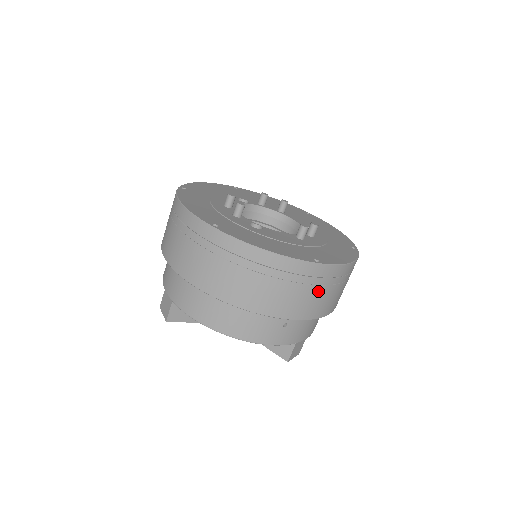
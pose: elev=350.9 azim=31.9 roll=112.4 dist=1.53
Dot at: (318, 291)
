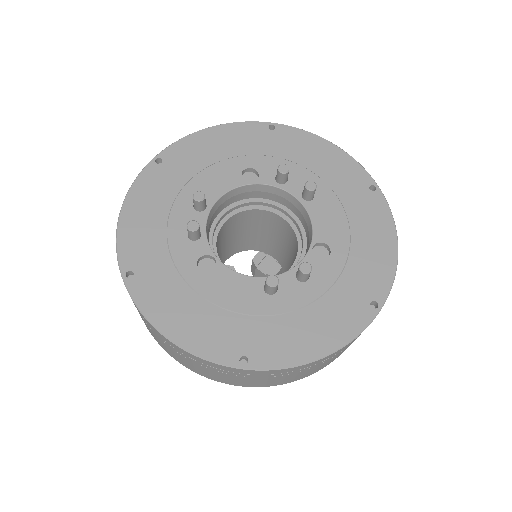
Dot at: (259, 378)
